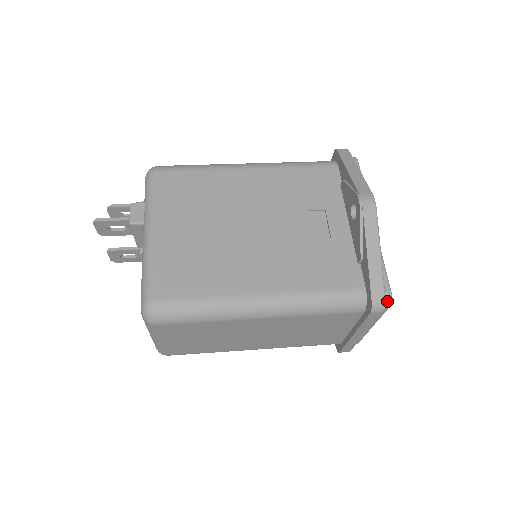
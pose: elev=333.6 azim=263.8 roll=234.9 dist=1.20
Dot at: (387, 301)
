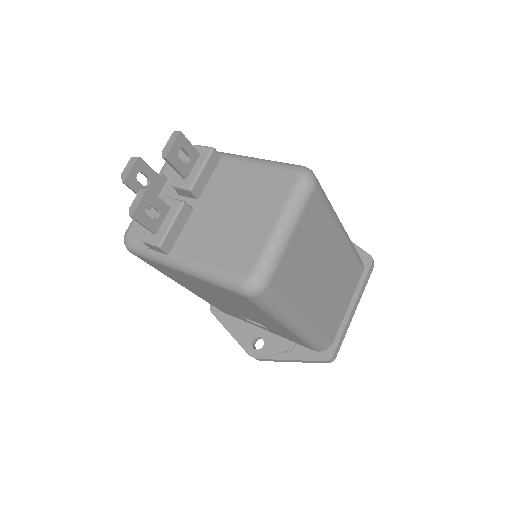
Dot at: occluded
